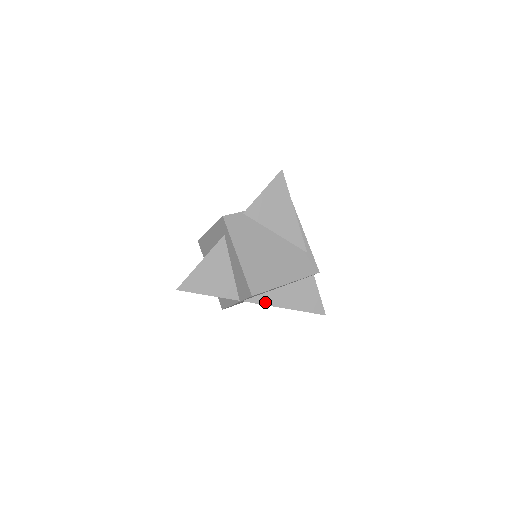
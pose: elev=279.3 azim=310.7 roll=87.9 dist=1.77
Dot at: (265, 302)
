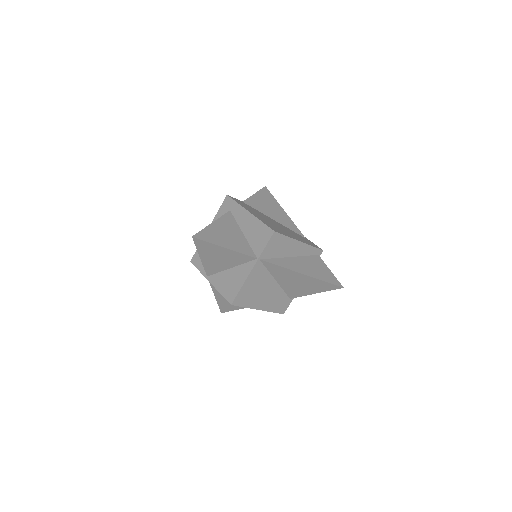
Dot at: (282, 265)
